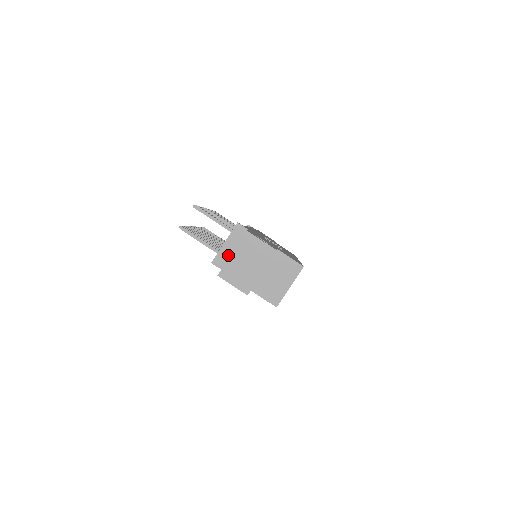
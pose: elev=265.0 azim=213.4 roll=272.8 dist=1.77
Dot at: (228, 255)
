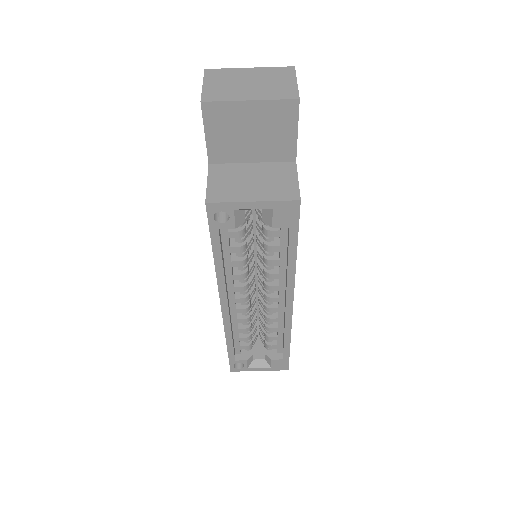
Dot at: occluded
